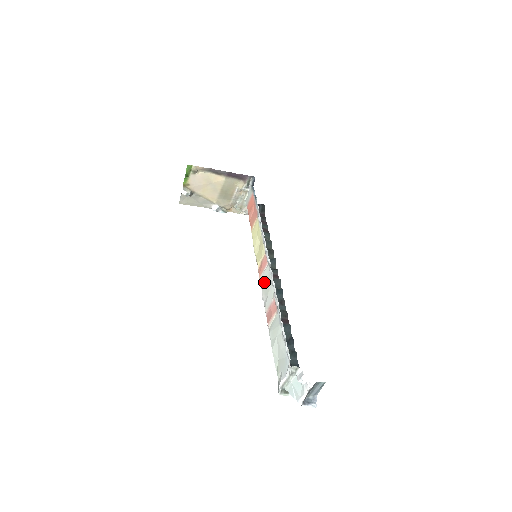
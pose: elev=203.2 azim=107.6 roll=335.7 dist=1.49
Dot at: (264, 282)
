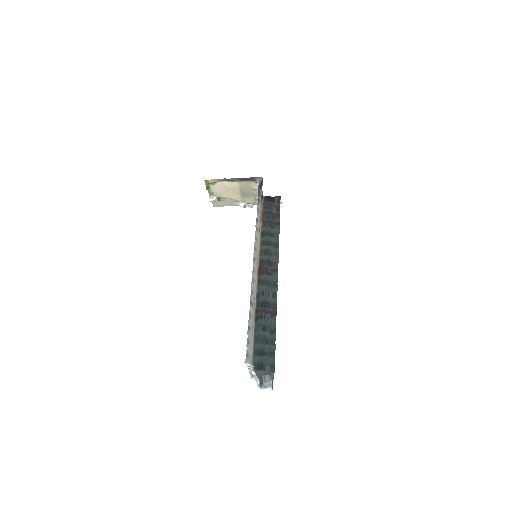
Dot at: (256, 281)
